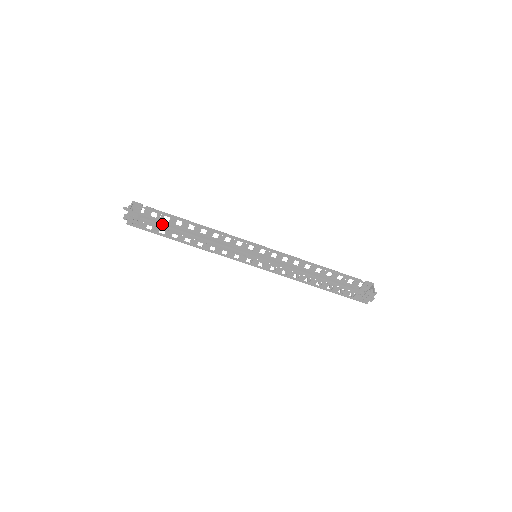
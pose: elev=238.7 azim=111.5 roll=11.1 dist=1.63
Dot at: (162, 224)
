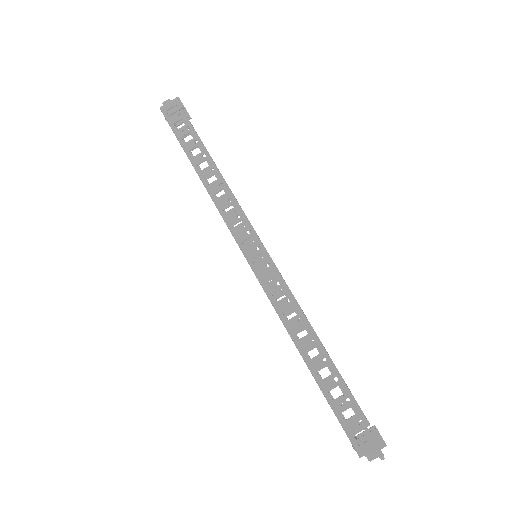
Dot at: occluded
